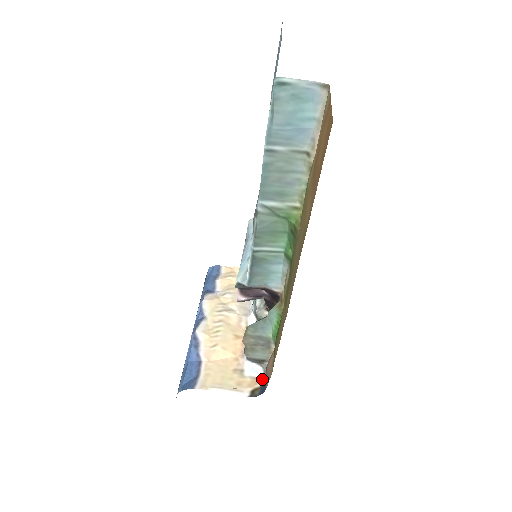
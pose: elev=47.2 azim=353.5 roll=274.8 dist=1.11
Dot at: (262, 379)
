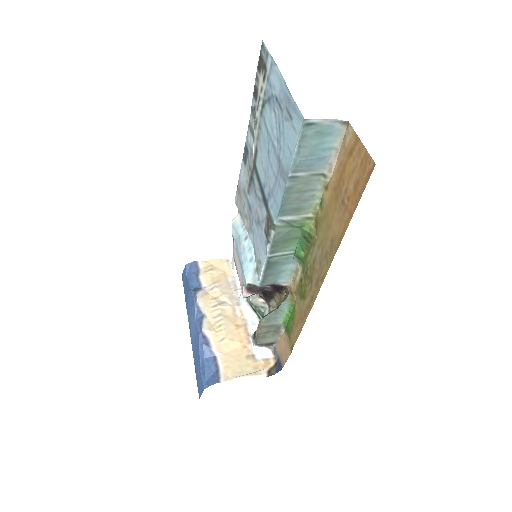
Dot at: (273, 359)
